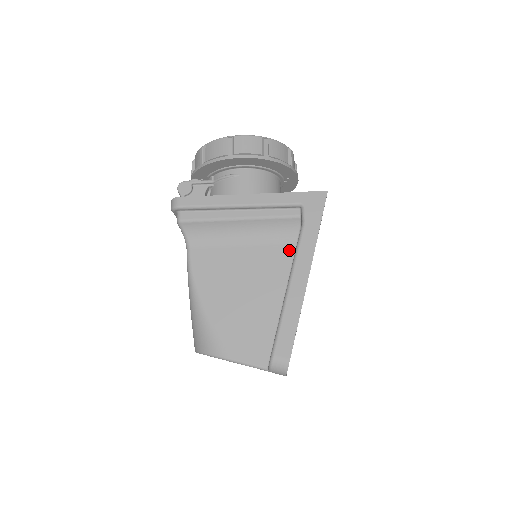
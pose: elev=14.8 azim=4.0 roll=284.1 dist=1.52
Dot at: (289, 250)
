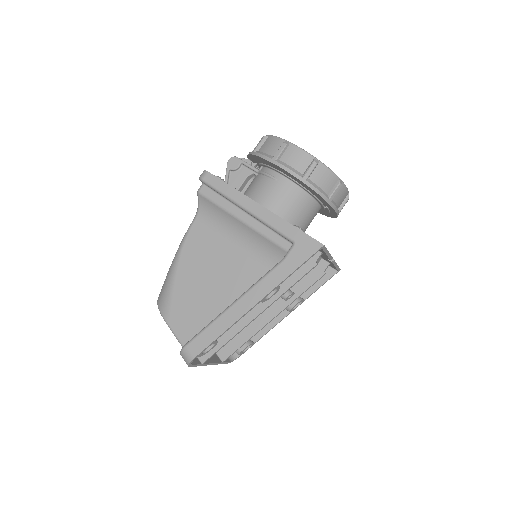
Dot at: (264, 272)
